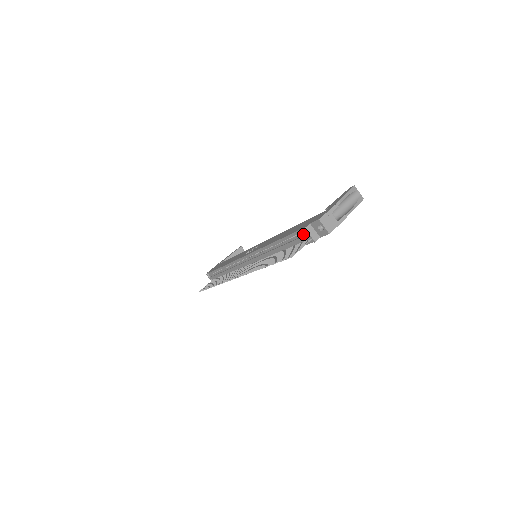
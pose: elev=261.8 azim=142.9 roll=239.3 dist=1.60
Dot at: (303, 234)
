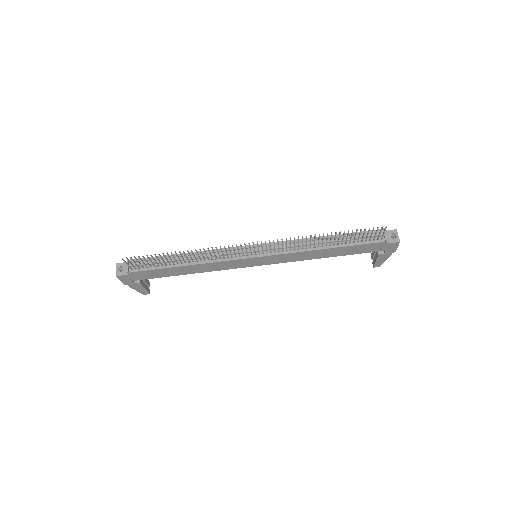
Dot at: occluded
